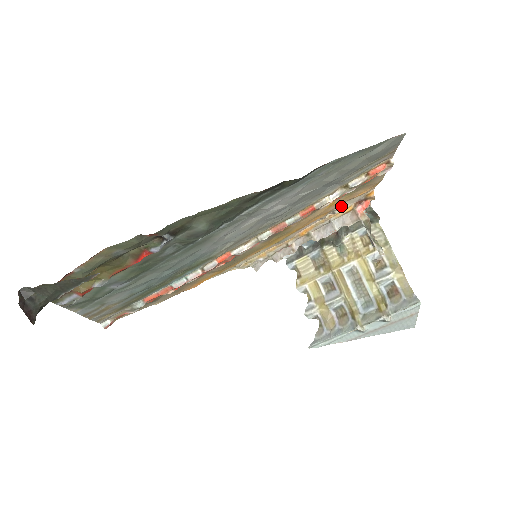
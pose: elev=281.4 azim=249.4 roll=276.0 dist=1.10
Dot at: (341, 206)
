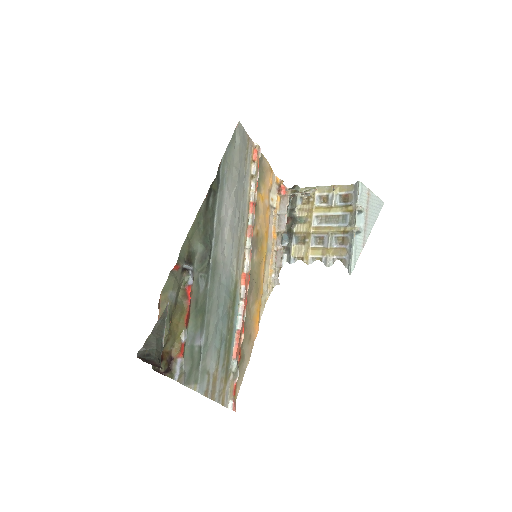
Dot at: (271, 200)
